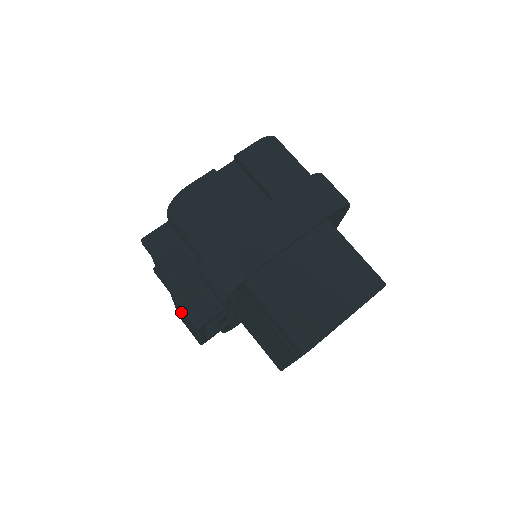
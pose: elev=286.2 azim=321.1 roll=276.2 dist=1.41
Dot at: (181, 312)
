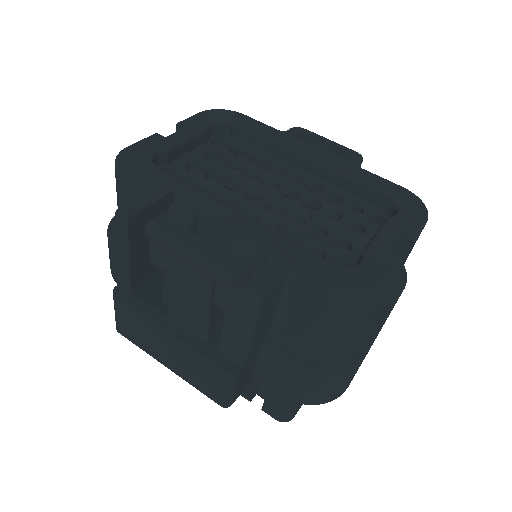
Dot at: (196, 364)
